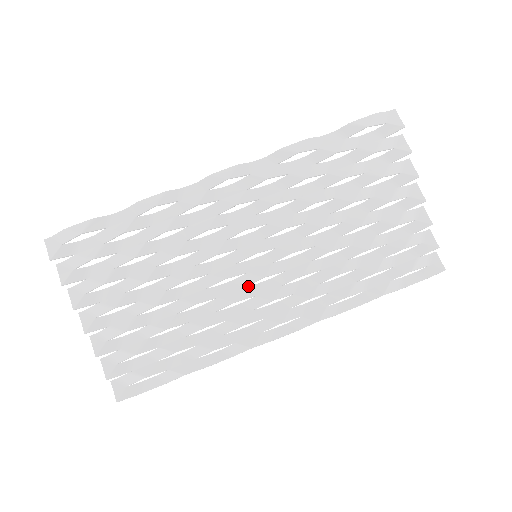
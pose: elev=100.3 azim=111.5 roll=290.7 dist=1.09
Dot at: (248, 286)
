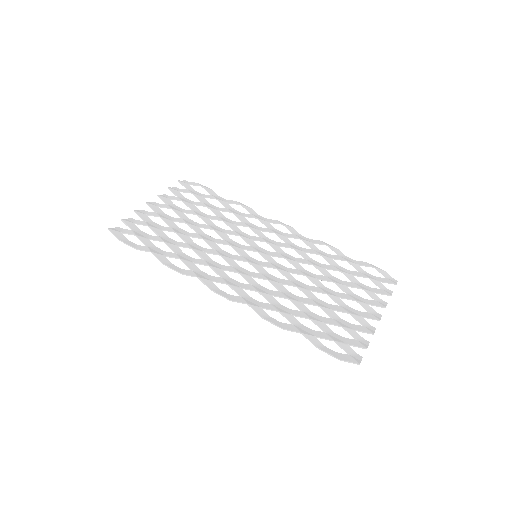
Dot at: occluded
